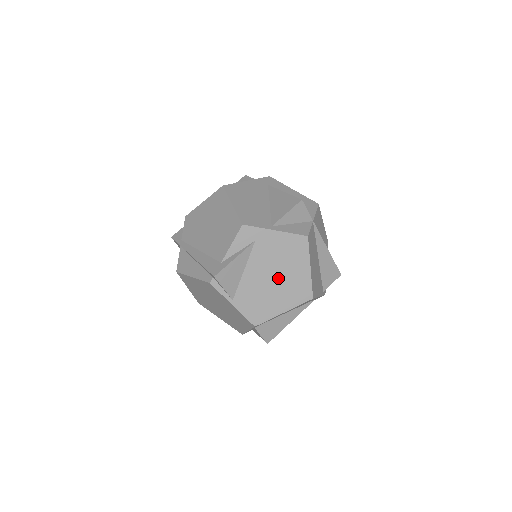
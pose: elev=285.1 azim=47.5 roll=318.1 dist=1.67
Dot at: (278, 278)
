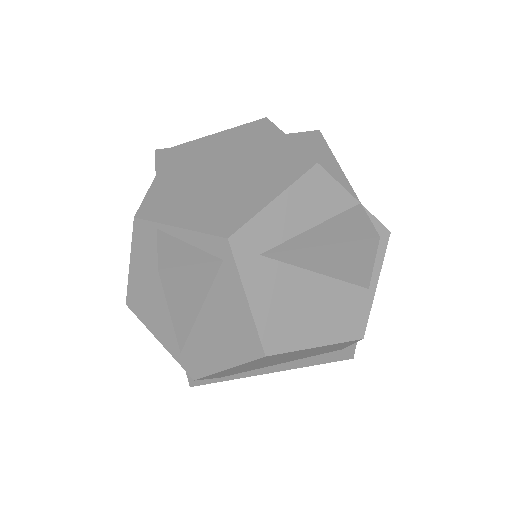
Dot at: occluded
